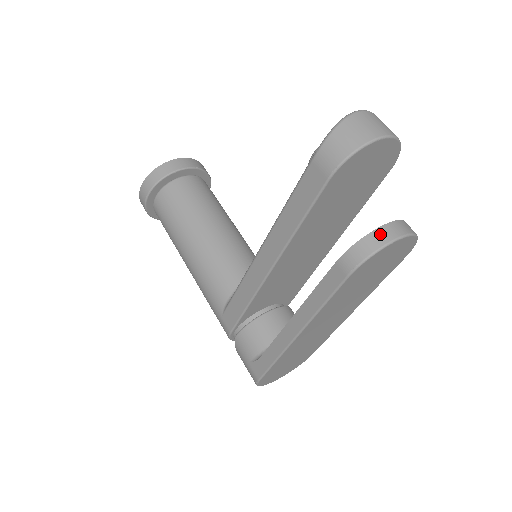
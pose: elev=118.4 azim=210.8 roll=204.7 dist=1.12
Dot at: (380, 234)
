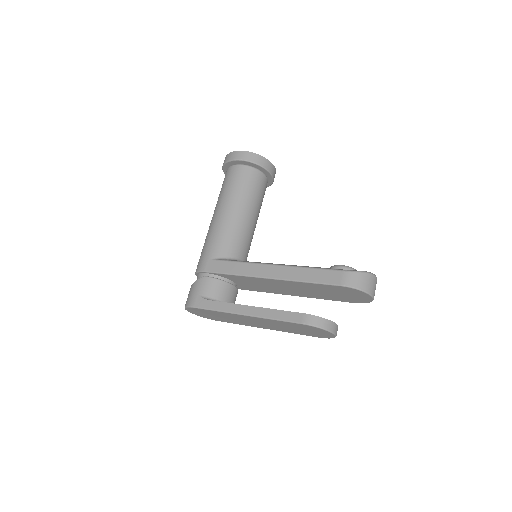
Dot at: (330, 324)
